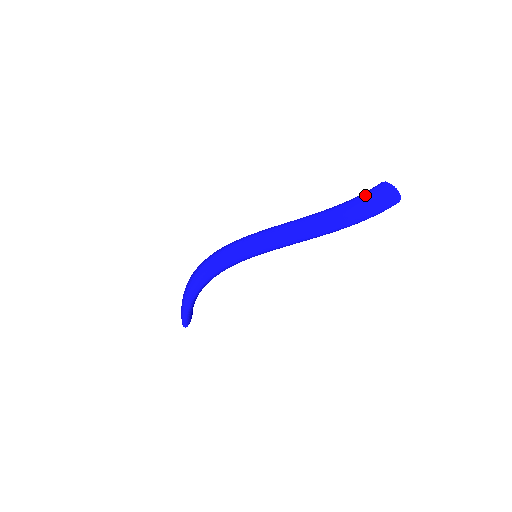
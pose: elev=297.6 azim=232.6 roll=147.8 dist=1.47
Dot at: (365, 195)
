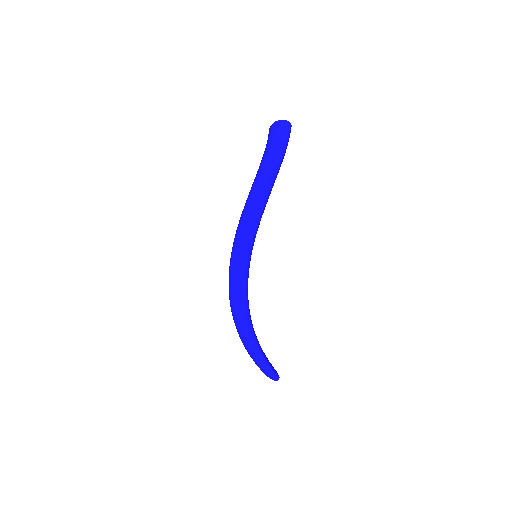
Dot at: (268, 141)
